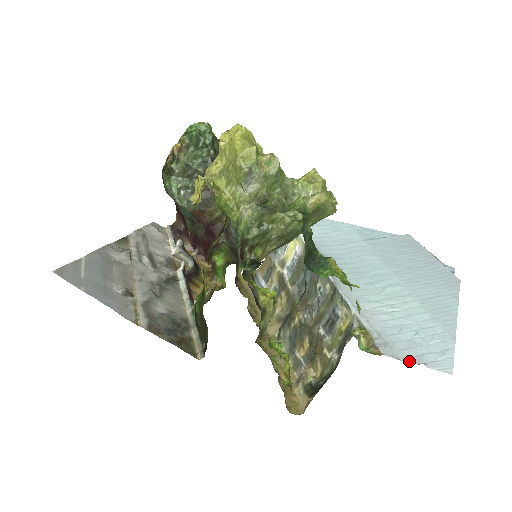
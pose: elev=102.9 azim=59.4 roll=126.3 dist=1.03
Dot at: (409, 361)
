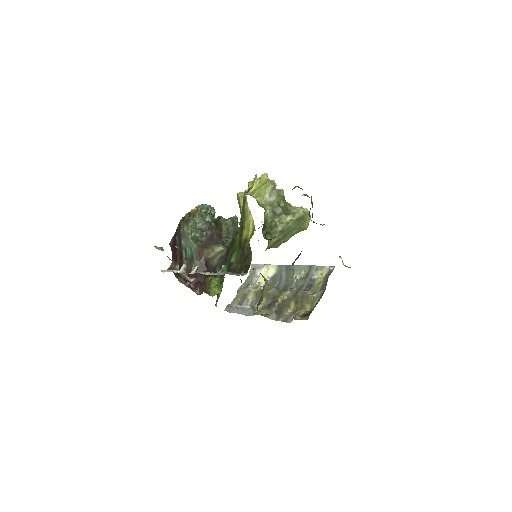
Dot at: occluded
